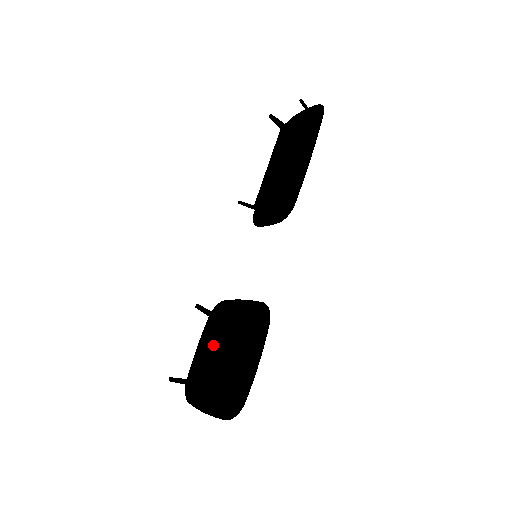
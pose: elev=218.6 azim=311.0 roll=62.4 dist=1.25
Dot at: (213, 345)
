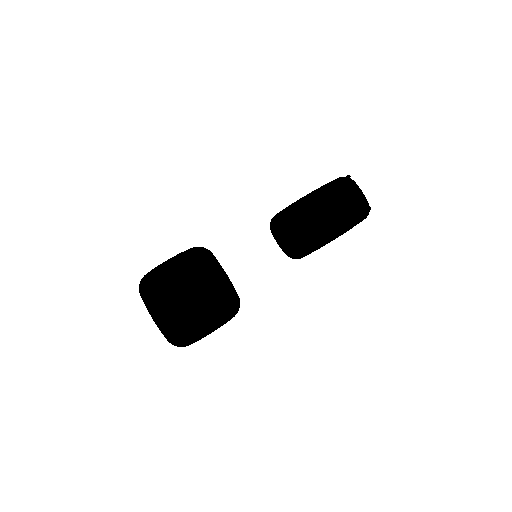
Dot at: (185, 277)
